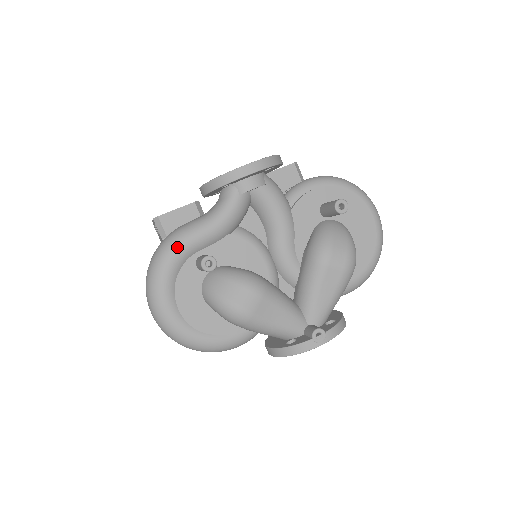
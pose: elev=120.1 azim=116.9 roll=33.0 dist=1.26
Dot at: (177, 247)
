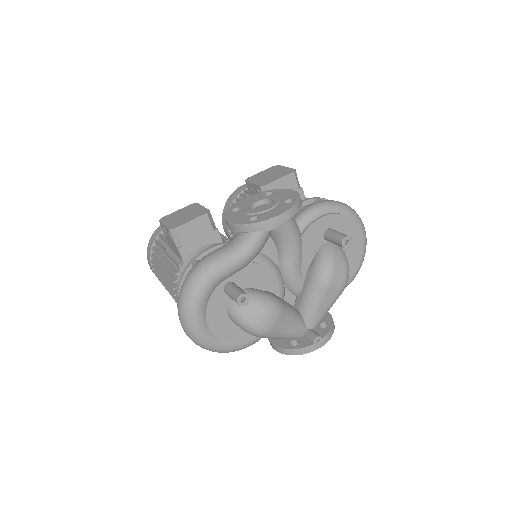
Dot at: (210, 279)
